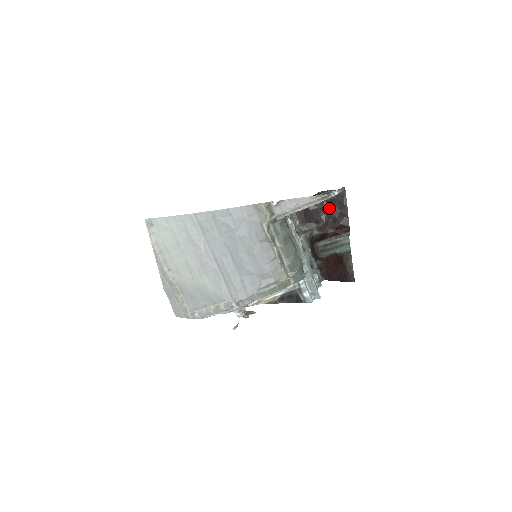
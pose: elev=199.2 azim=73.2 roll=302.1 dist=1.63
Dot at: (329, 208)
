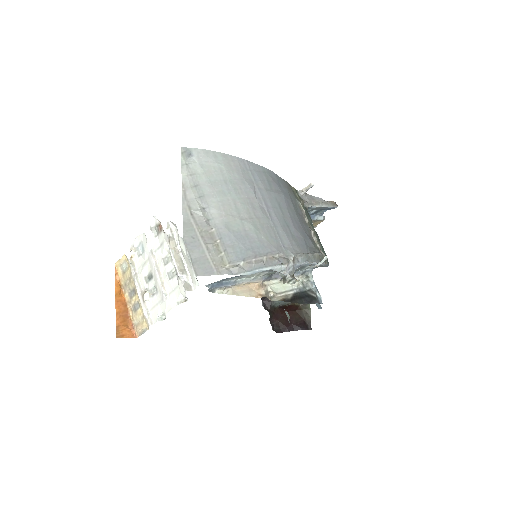
Dot at: occluded
